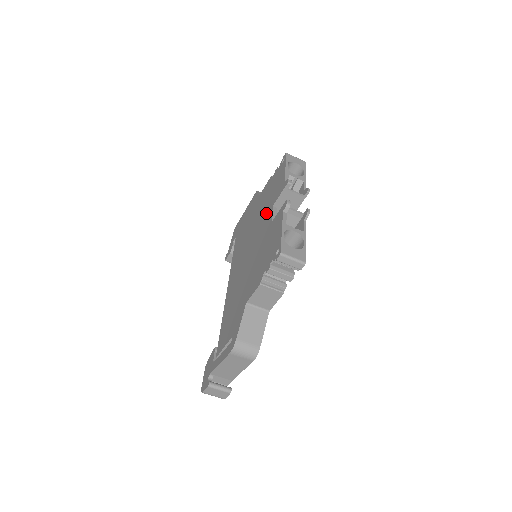
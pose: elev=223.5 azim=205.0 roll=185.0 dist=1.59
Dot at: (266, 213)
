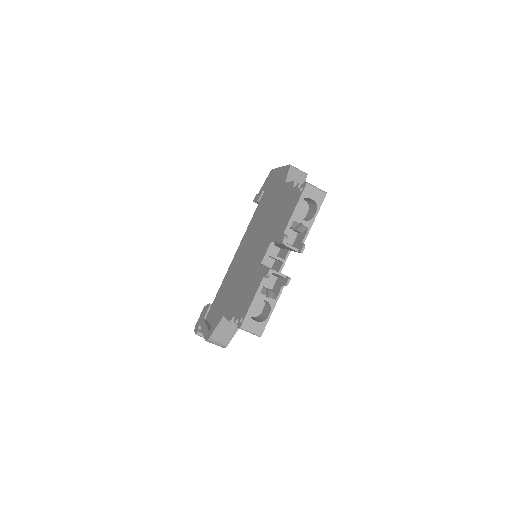
Dot at: (268, 236)
